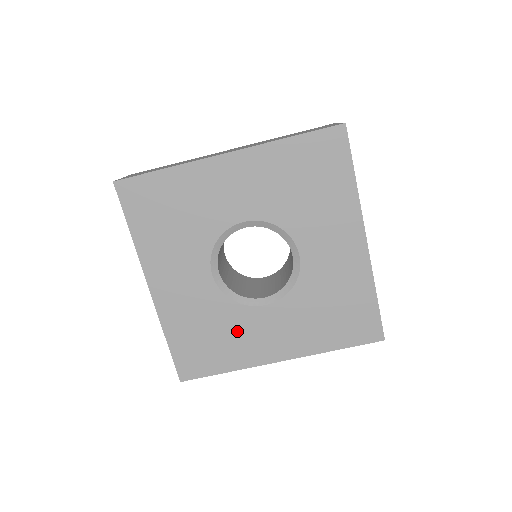
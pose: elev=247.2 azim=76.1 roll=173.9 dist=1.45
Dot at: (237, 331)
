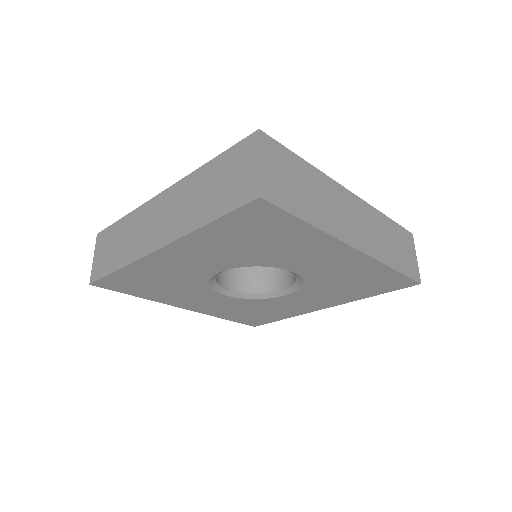
Dot at: (275, 307)
